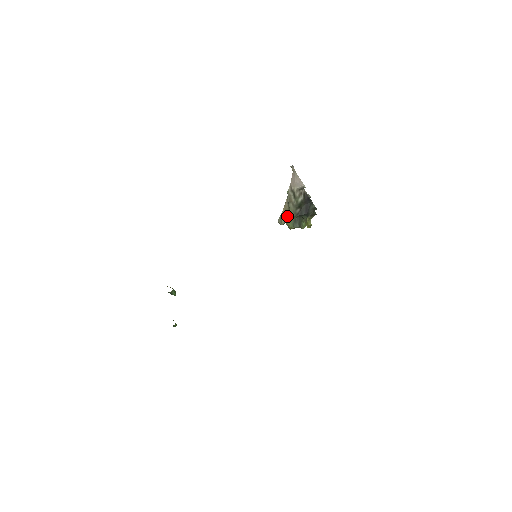
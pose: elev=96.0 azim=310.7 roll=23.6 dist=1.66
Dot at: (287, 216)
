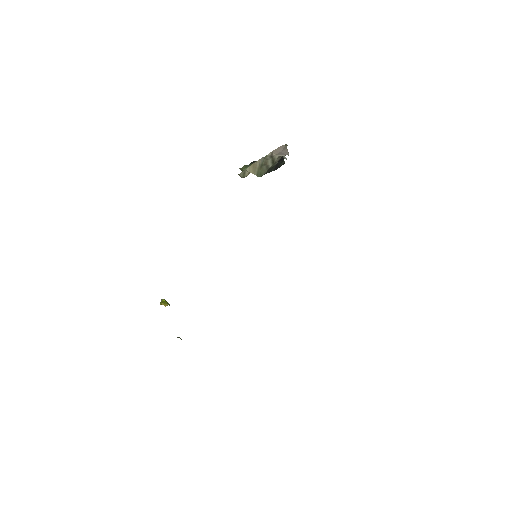
Dot at: (254, 174)
